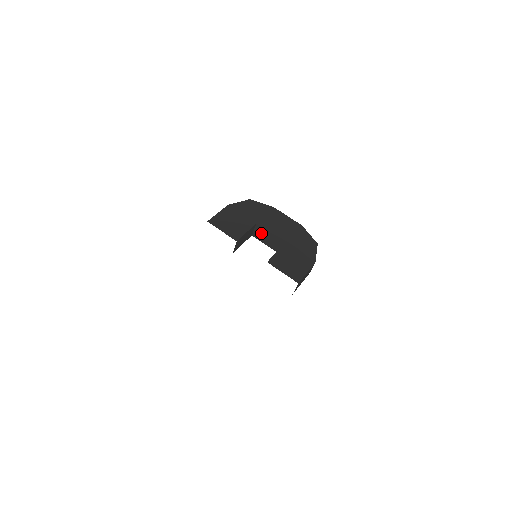
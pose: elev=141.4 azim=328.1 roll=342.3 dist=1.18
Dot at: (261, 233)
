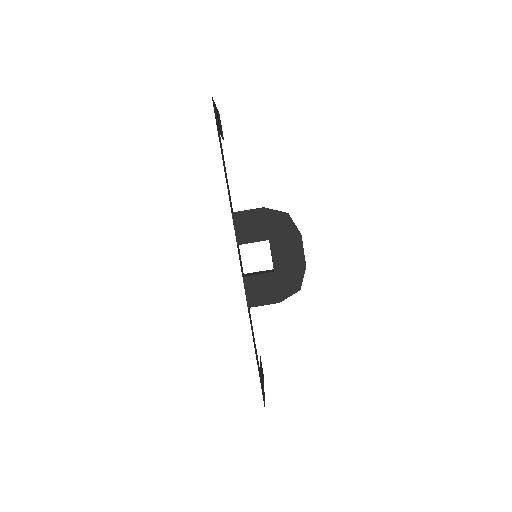
Dot at: (270, 247)
